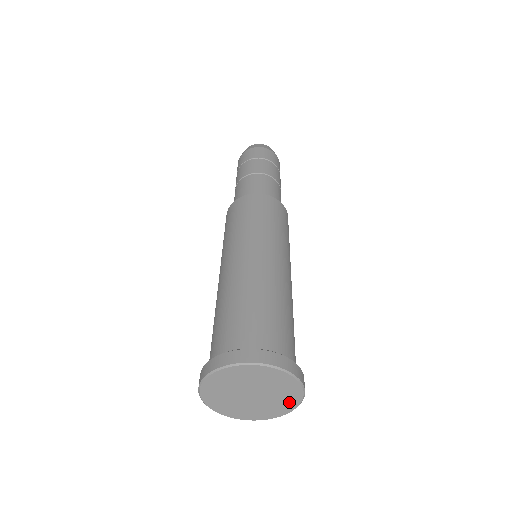
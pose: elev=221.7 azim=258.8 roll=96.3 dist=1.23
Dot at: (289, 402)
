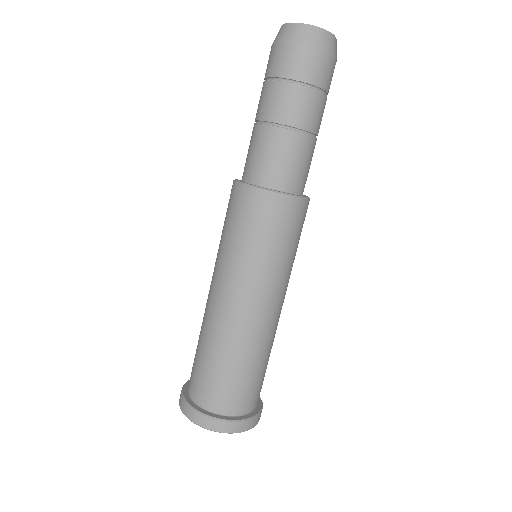
Dot at: occluded
